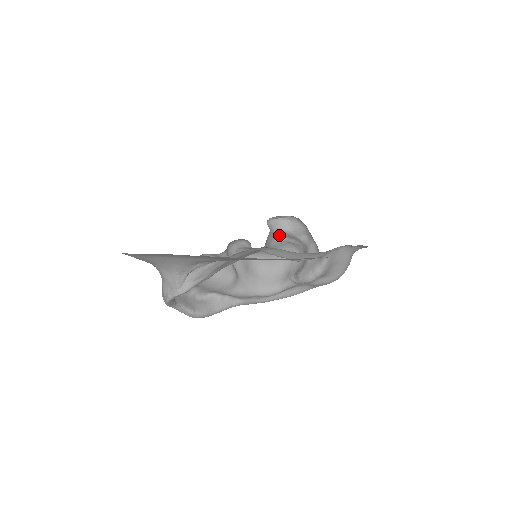
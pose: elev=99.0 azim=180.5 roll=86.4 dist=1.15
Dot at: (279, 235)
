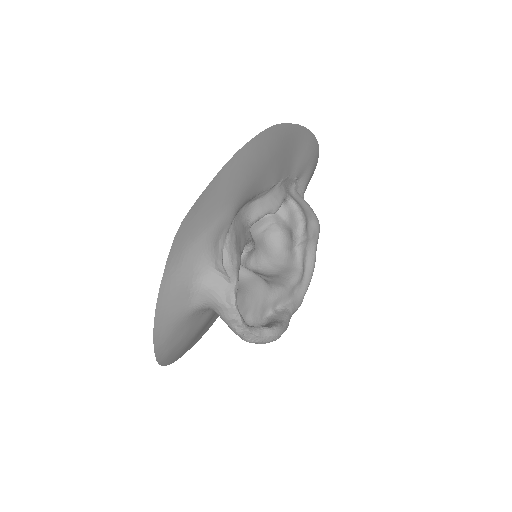
Dot at: (251, 230)
